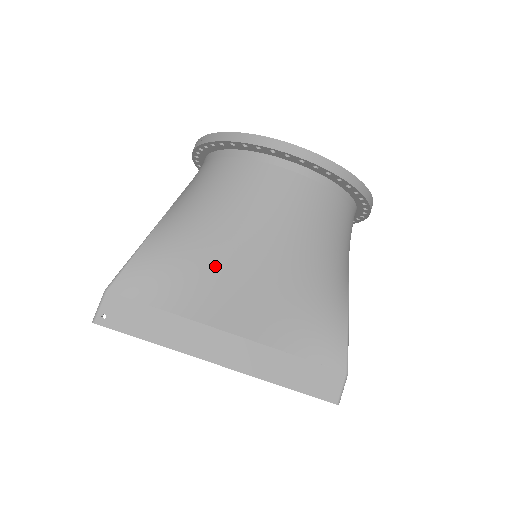
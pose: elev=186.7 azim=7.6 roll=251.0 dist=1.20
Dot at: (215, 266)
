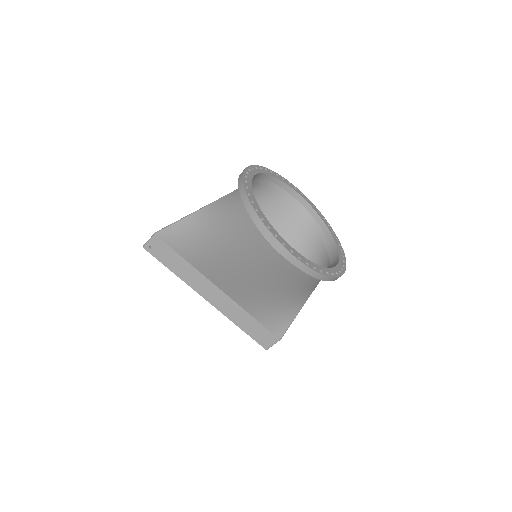
Dot at: (221, 261)
